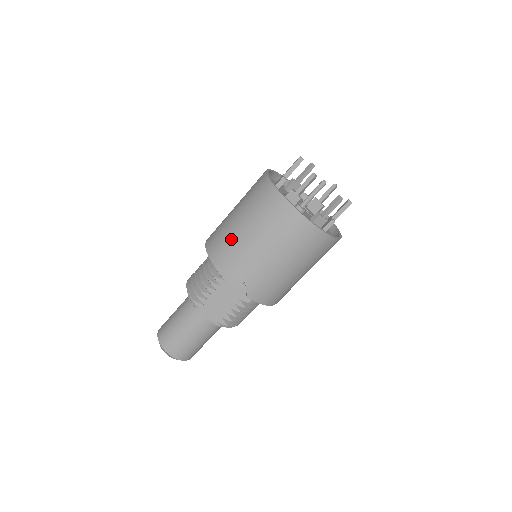
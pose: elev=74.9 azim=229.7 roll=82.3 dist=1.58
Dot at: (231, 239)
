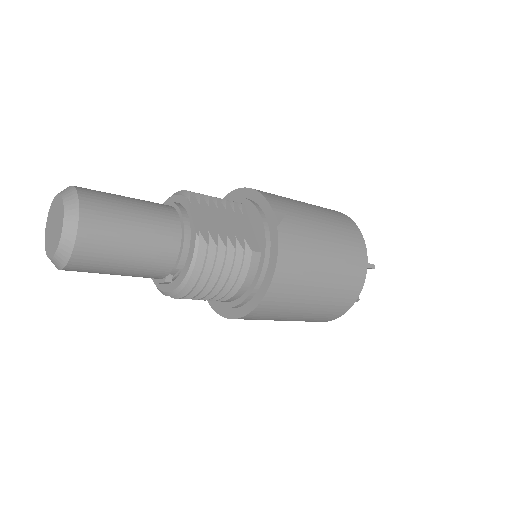
Dot at: occluded
